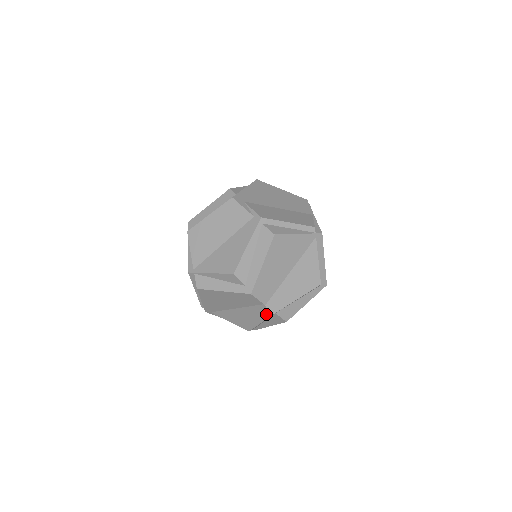
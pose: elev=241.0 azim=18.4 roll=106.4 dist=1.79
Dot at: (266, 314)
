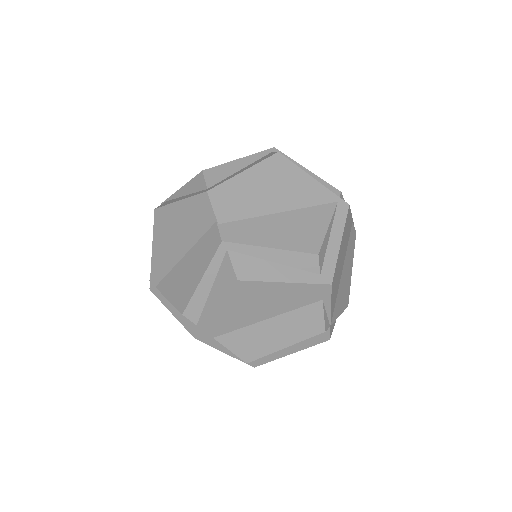
Dot at: (214, 247)
